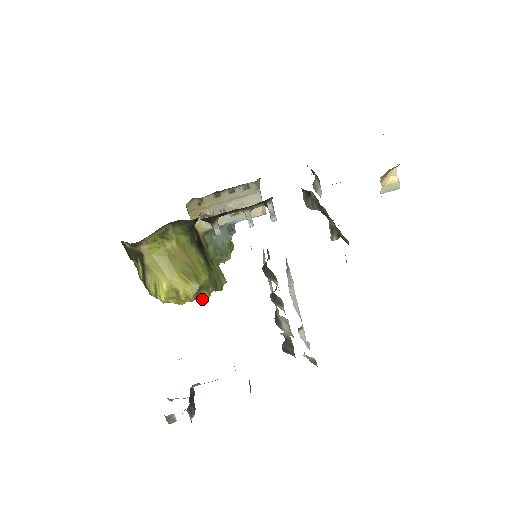
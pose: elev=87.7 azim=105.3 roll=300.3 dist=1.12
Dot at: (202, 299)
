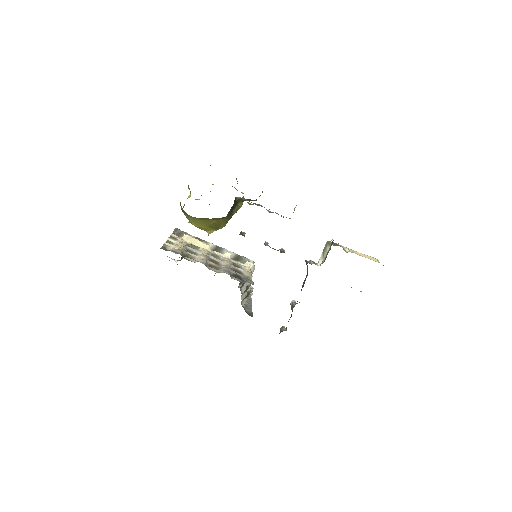
Dot at: occluded
